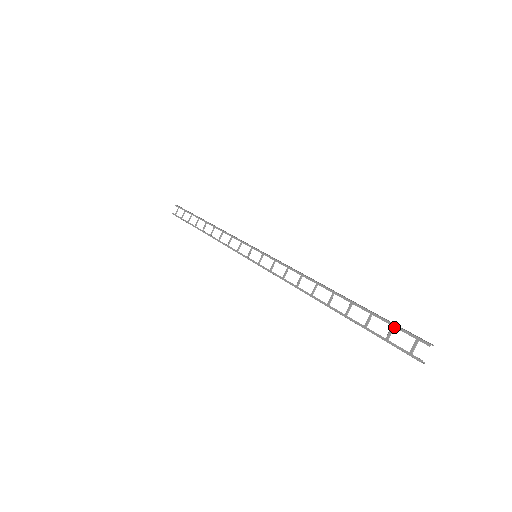
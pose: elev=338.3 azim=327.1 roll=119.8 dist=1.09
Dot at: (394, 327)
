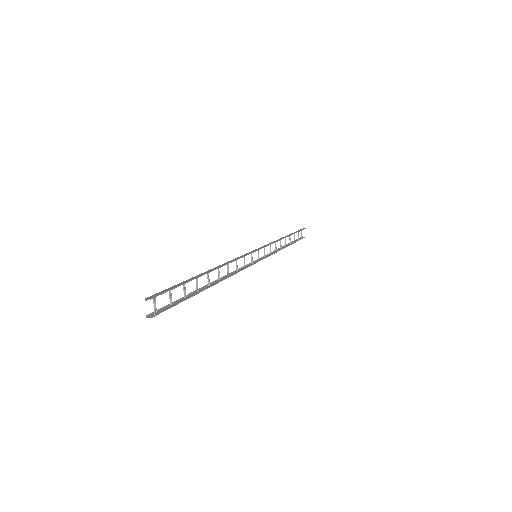
Dot at: (170, 291)
